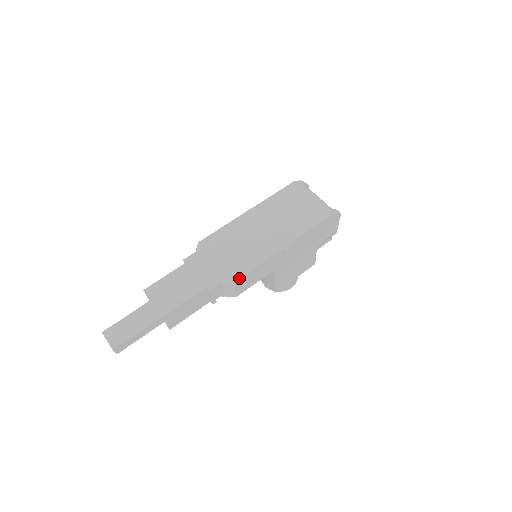
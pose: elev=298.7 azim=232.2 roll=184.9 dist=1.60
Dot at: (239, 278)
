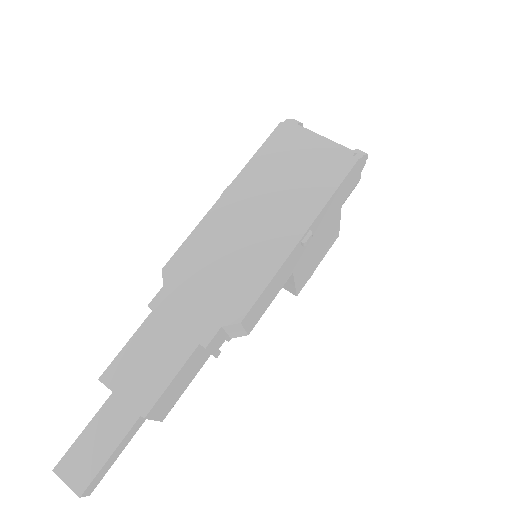
Dot at: (248, 311)
